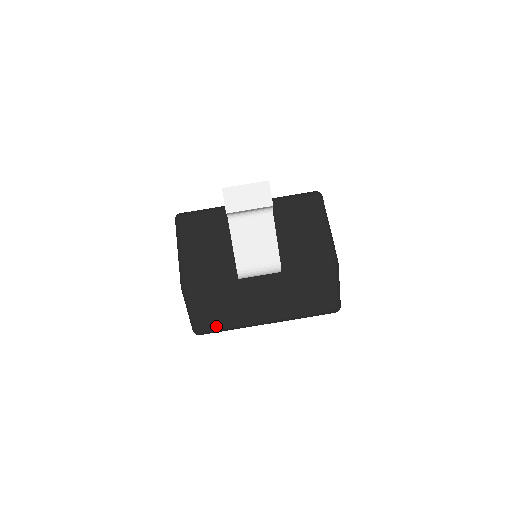
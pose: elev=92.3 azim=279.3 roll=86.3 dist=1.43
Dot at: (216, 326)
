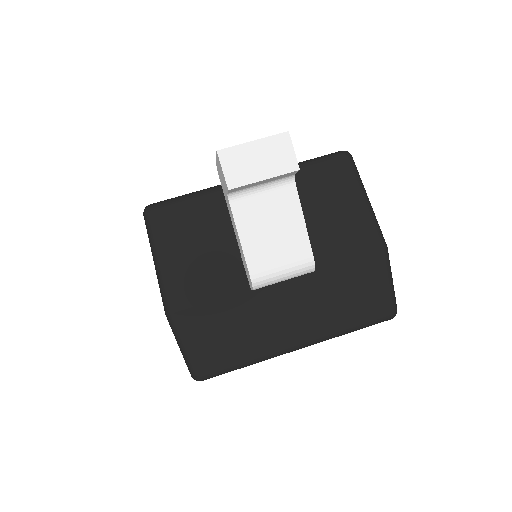
Dot at: (225, 364)
